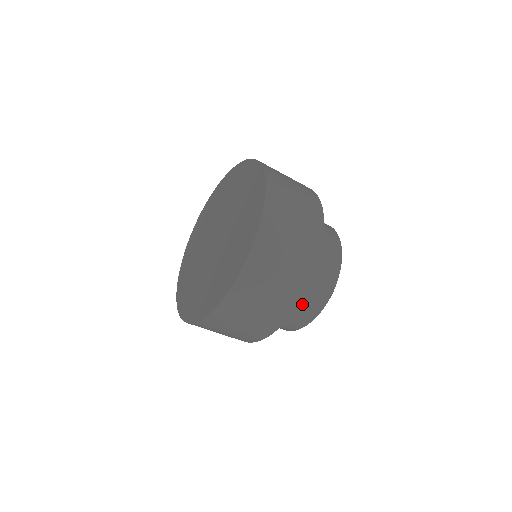
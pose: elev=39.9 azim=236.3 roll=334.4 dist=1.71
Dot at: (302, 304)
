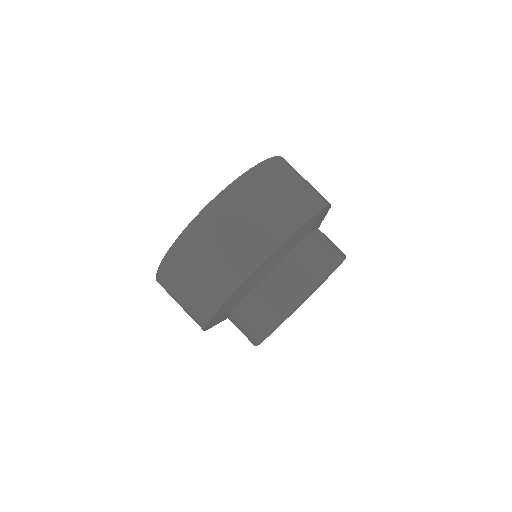
Dot at: (328, 239)
